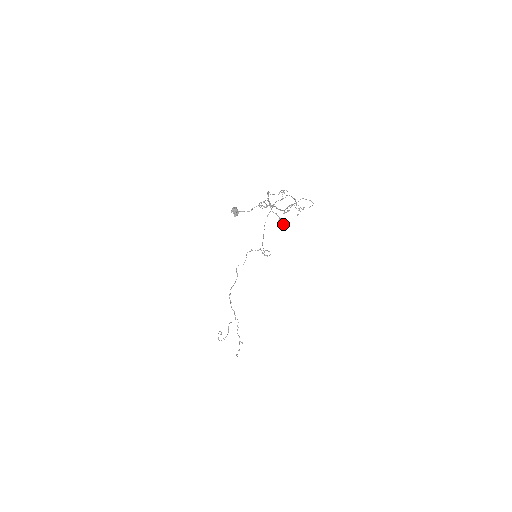
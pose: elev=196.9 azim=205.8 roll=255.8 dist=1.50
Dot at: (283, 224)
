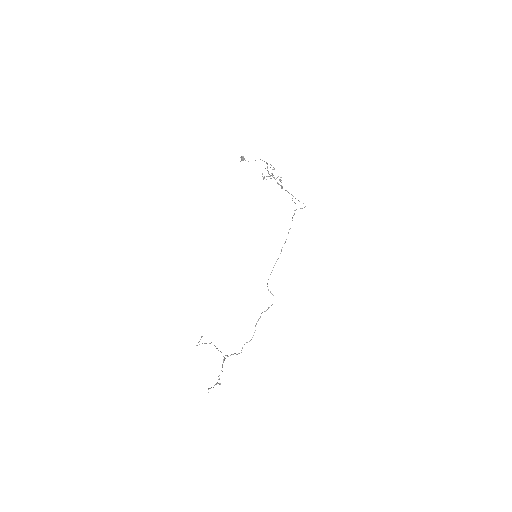
Dot at: occluded
